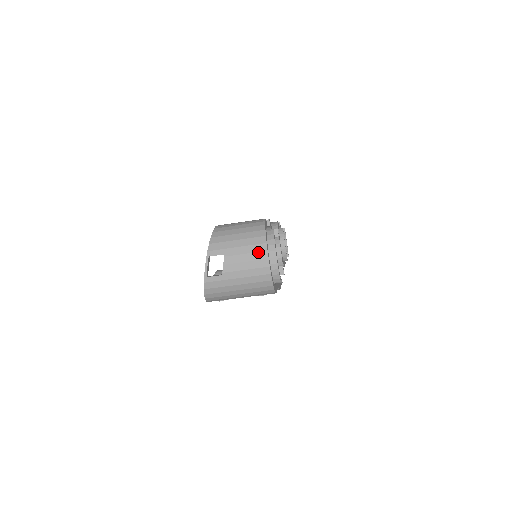
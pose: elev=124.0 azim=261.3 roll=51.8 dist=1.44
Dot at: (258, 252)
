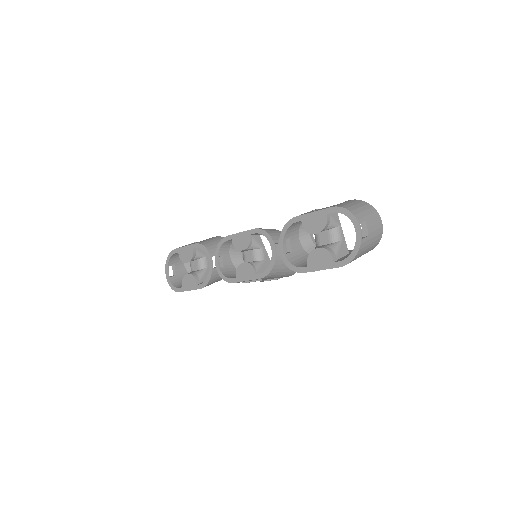
Dot at: (377, 217)
